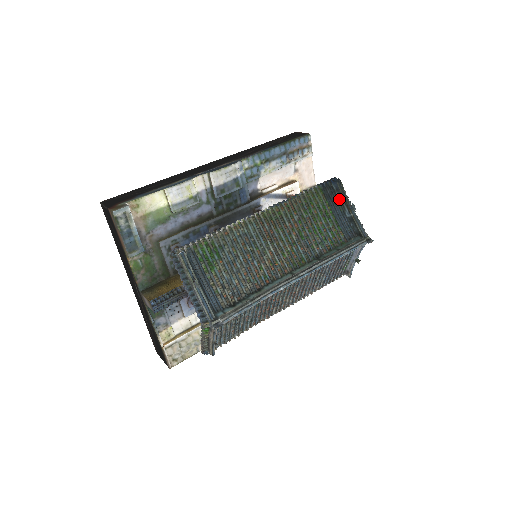
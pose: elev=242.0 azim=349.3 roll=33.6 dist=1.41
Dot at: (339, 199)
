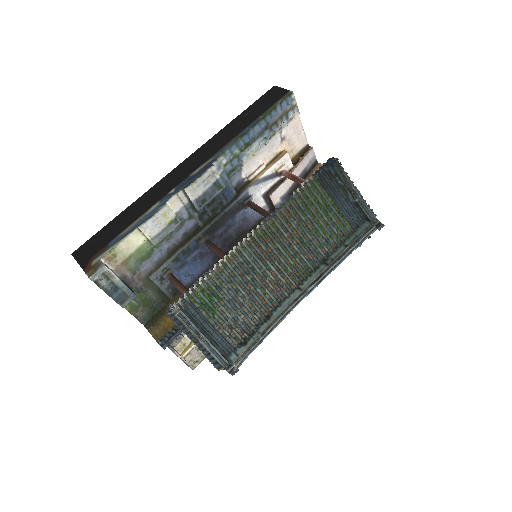
Dot at: (340, 183)
